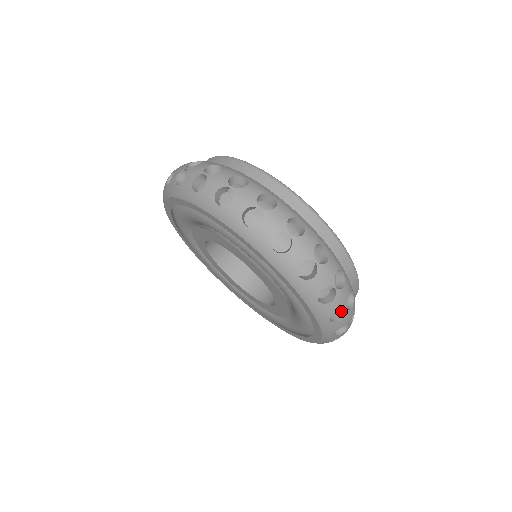
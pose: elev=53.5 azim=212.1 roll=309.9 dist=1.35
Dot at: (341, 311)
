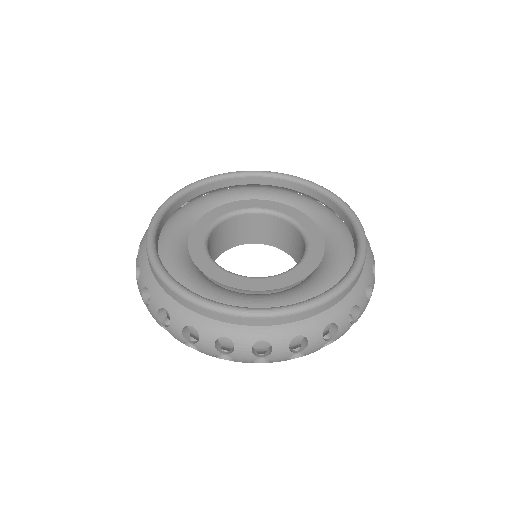
Dot at: (302, 346)
